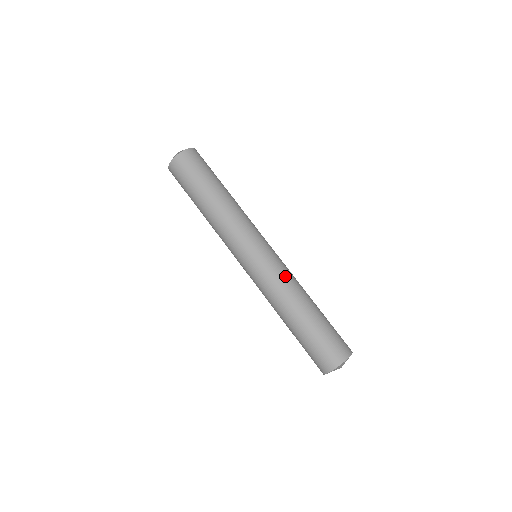
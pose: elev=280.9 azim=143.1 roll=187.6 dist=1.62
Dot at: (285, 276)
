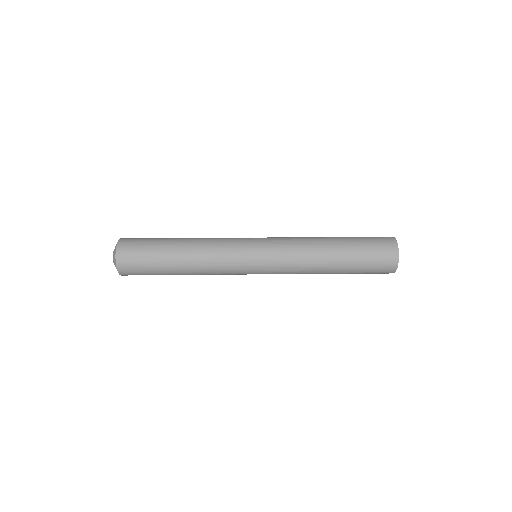
Dot at: (294, 244)
